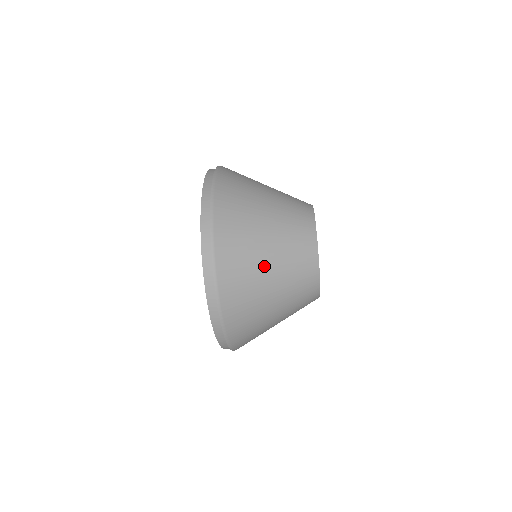
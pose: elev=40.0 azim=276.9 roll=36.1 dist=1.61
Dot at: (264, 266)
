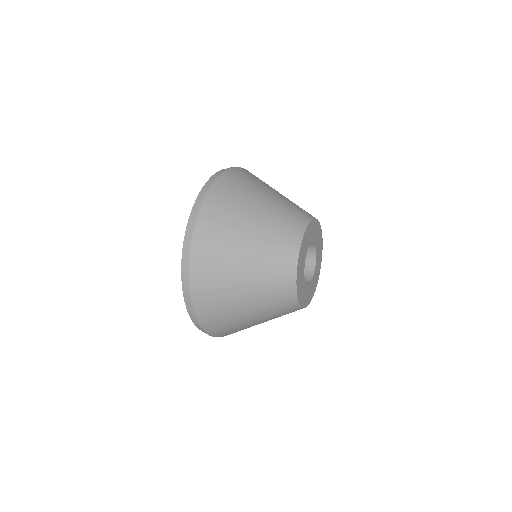
Dot at: (239, 294)
